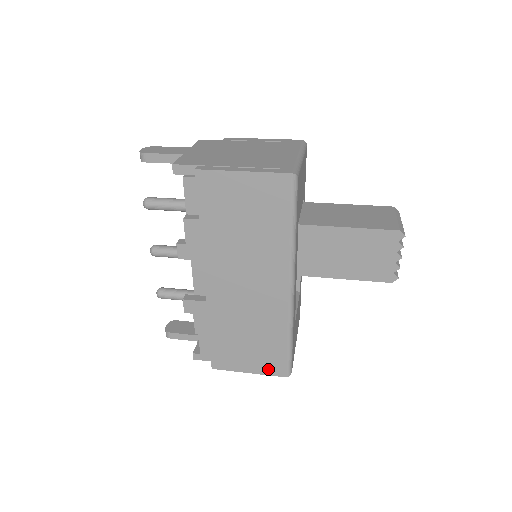
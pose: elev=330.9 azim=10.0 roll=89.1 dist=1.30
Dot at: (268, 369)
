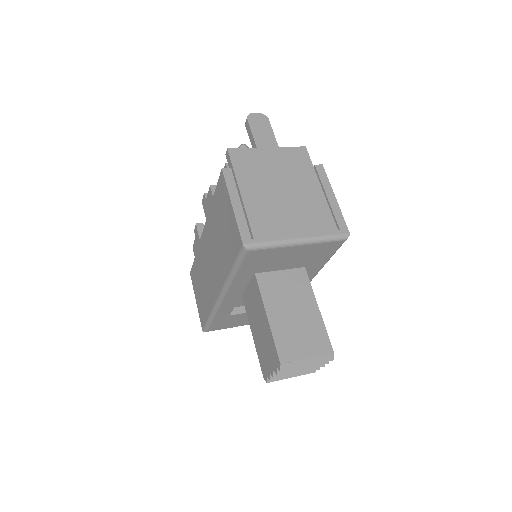
Dot at: (200, 313)
